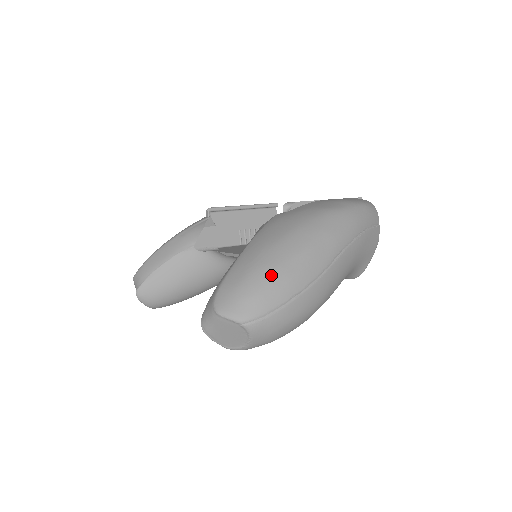
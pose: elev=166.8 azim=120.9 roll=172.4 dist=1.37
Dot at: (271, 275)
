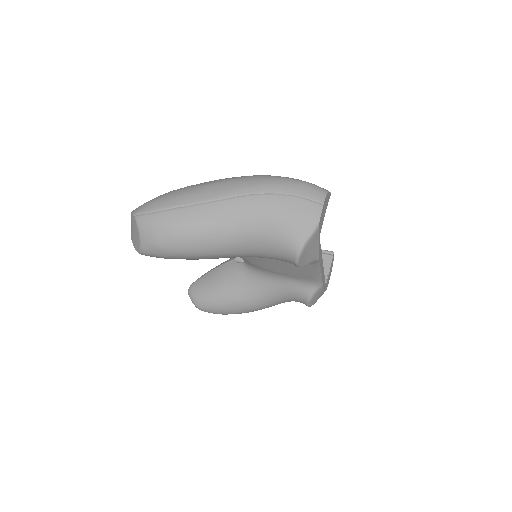
Dot at: (172, 192)
